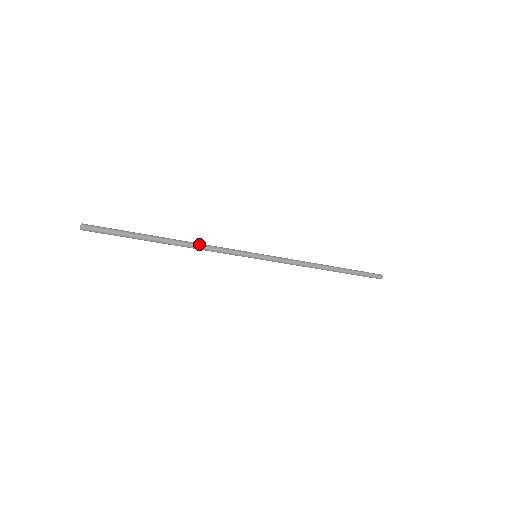
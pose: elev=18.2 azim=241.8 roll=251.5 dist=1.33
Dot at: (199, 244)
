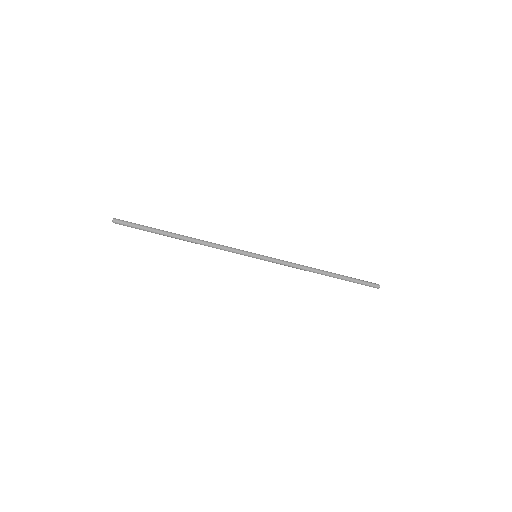
Dot at: (206, 242)
